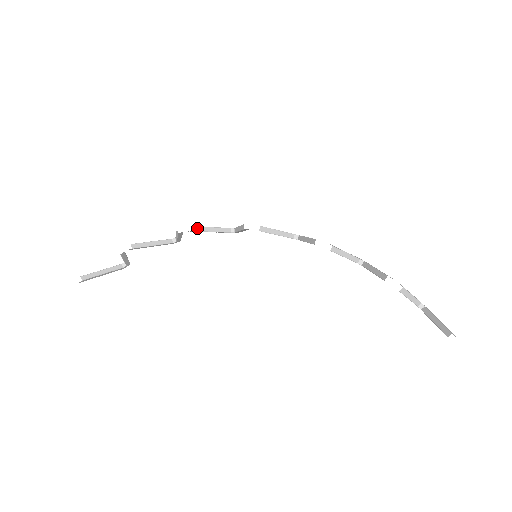
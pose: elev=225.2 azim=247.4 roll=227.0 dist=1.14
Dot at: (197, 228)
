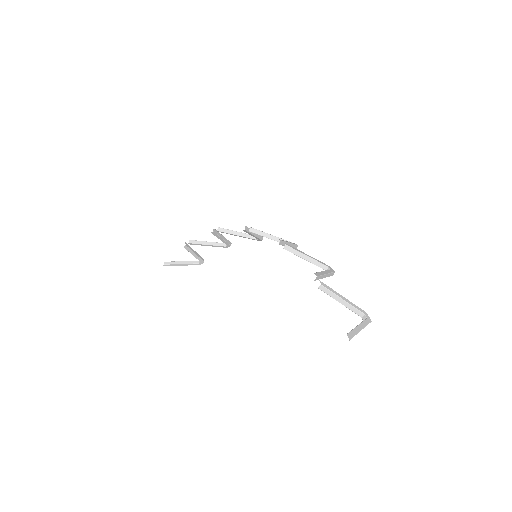
Dot at: (223, 230)
